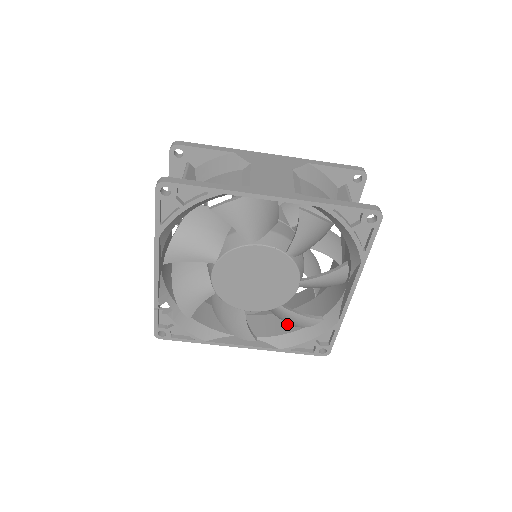
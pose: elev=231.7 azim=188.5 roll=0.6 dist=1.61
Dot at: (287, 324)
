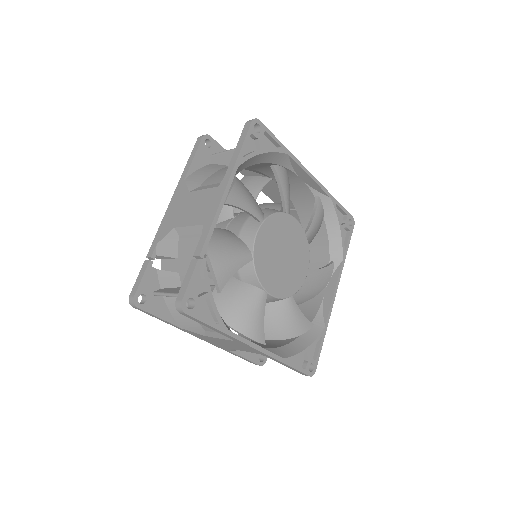
Dot at: (272, 344)
